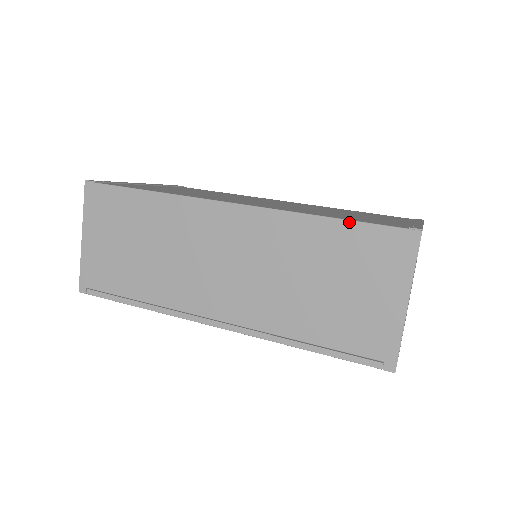
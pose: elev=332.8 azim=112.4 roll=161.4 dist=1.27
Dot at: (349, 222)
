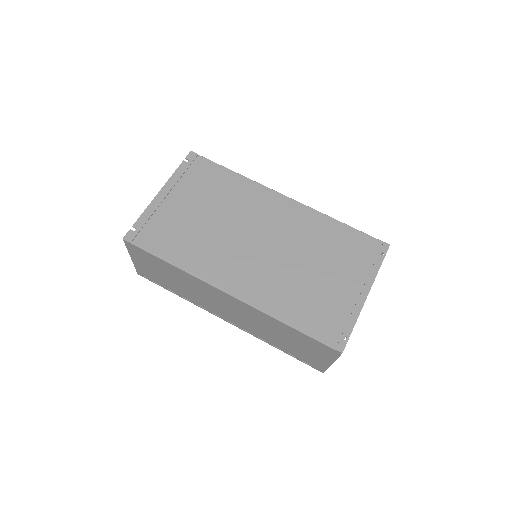
Dot at: (301, 333)
